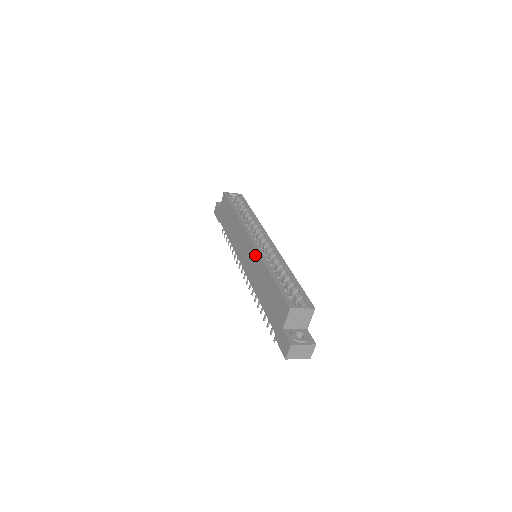
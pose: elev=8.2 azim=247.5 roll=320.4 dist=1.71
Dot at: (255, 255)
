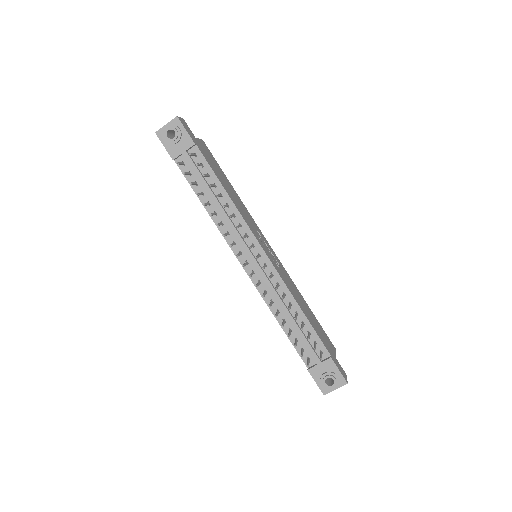
Dot at: occluded
